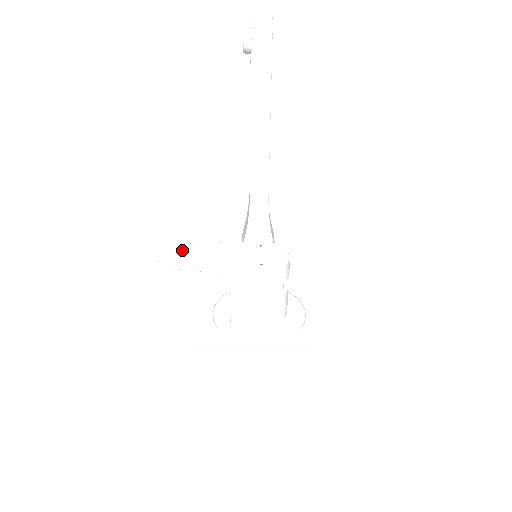
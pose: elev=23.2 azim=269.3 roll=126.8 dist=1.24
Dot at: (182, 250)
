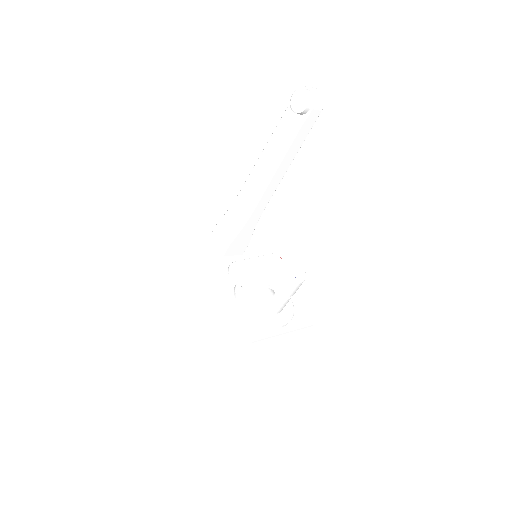
Dot at: (243, 268)
